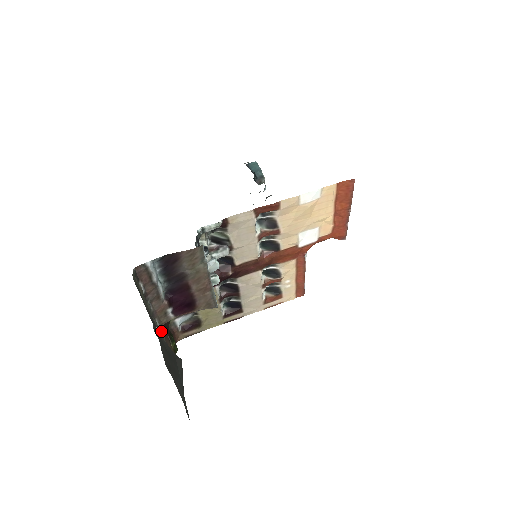
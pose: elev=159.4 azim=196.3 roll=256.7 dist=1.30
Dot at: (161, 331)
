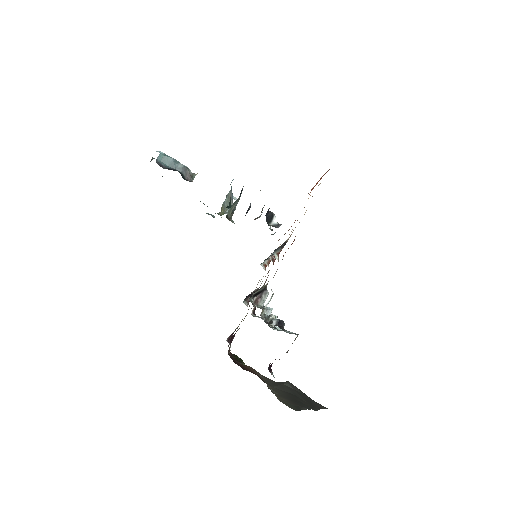
Dot at: (262, 380)
